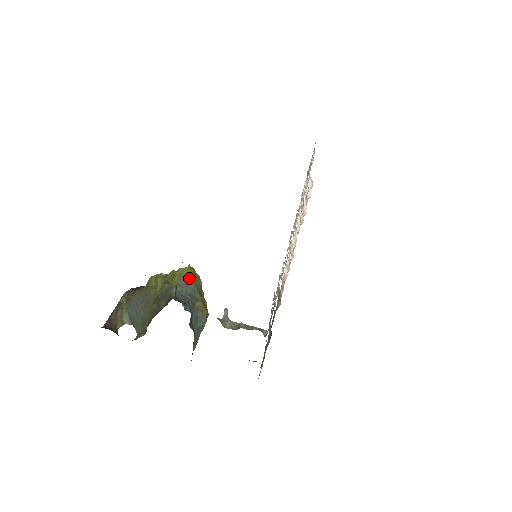
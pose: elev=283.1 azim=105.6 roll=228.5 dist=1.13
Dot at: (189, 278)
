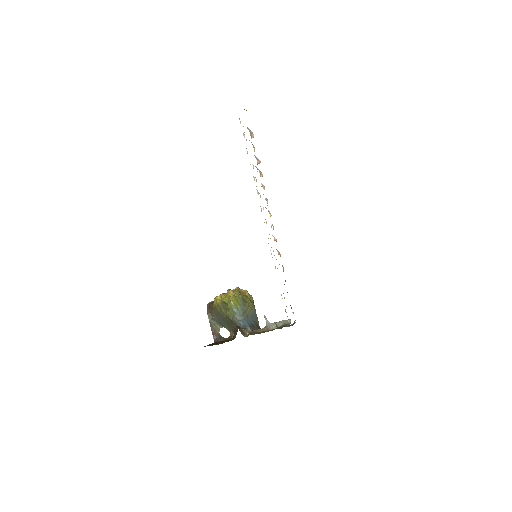
Dot at: (236, 307)
